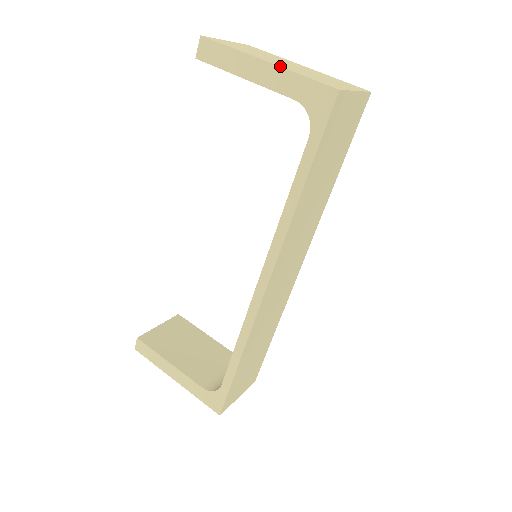
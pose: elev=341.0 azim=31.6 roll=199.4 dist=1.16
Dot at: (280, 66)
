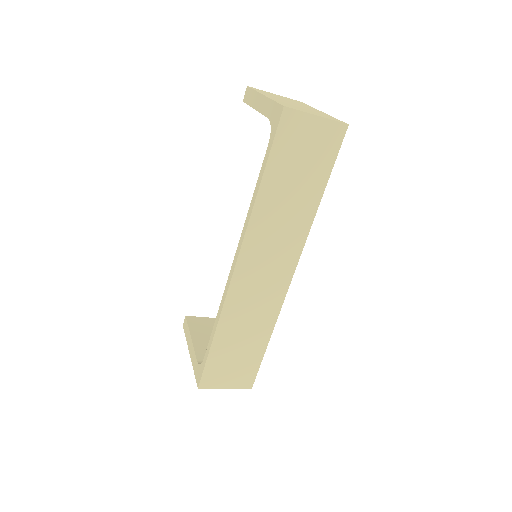
Dot at: (268, 97)
